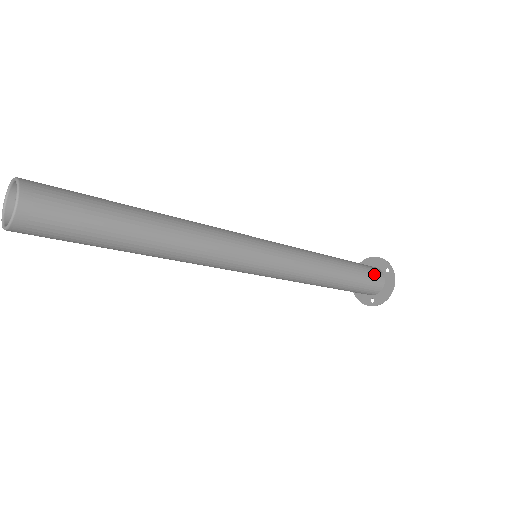
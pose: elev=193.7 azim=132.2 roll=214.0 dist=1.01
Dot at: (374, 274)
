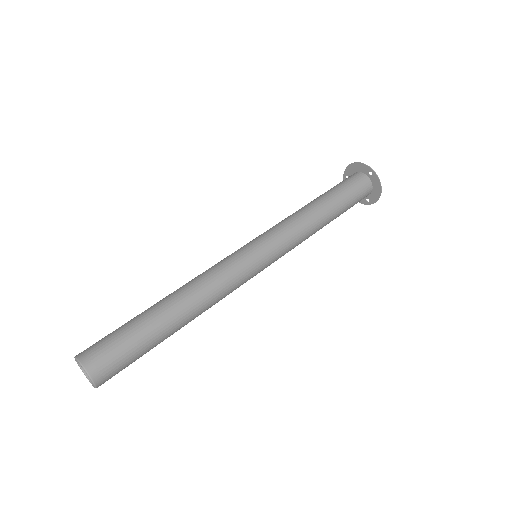
Dot at: (360, 186)
